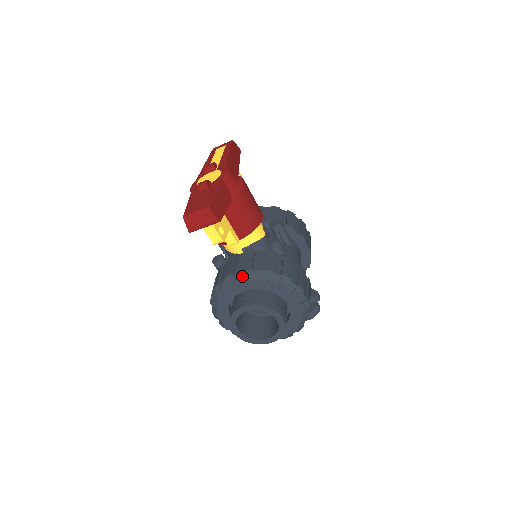
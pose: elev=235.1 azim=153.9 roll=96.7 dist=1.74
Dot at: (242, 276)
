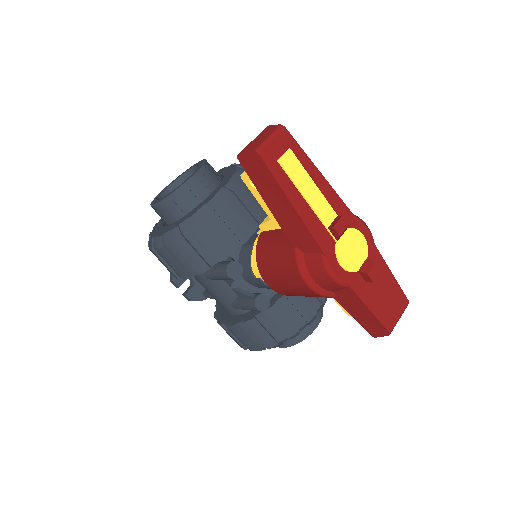
Dot at: occluded
